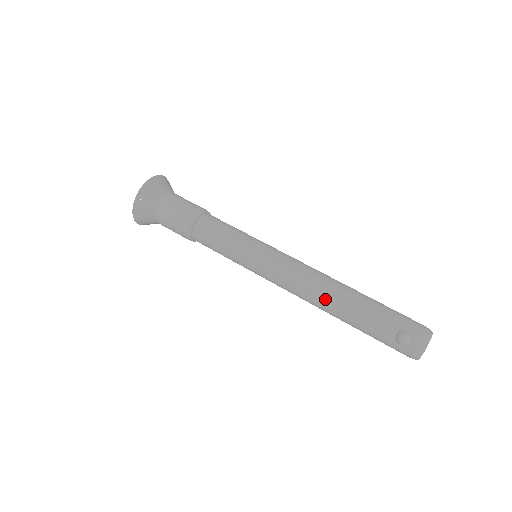
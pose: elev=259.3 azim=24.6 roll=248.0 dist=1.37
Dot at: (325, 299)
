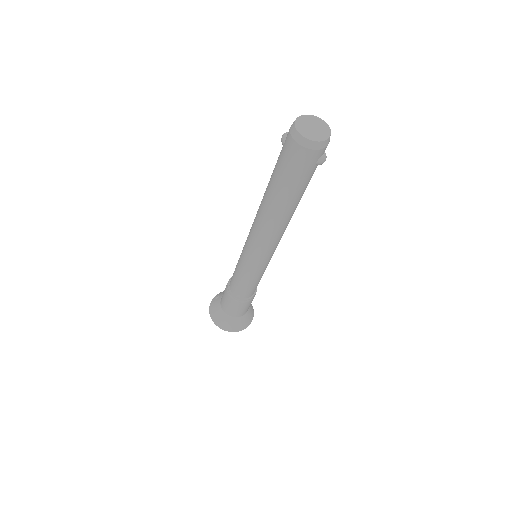
Dot at: occluded
